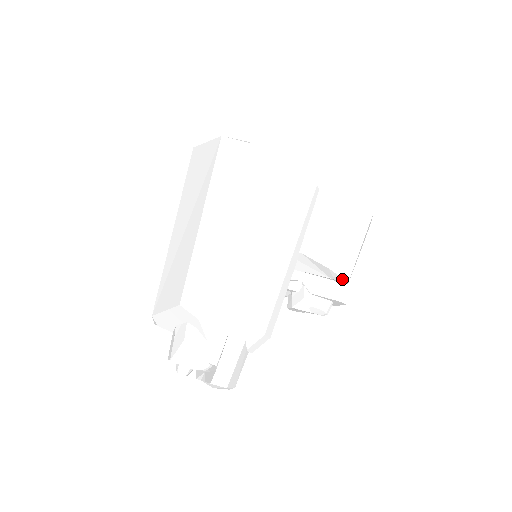
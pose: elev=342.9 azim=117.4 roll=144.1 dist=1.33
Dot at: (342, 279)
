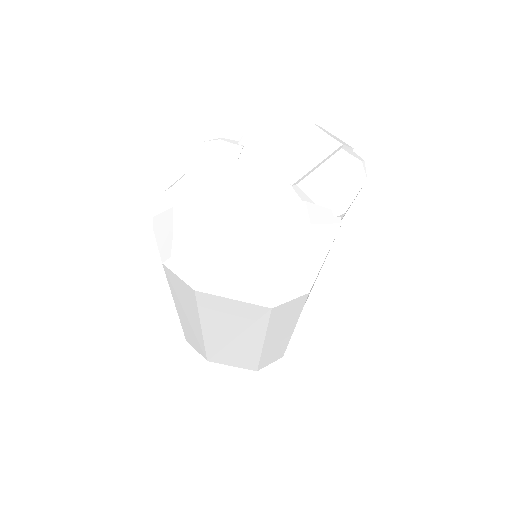
Dot at: occluded
